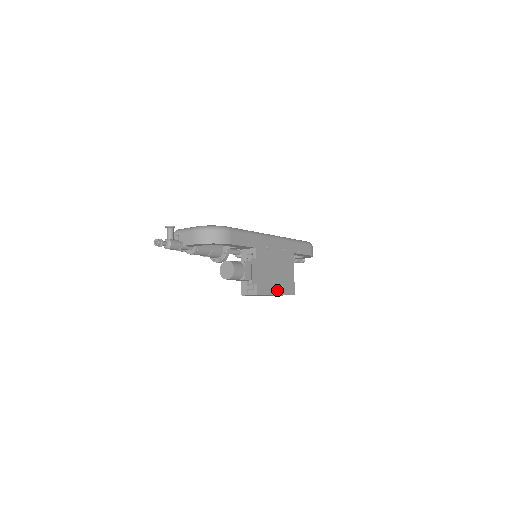
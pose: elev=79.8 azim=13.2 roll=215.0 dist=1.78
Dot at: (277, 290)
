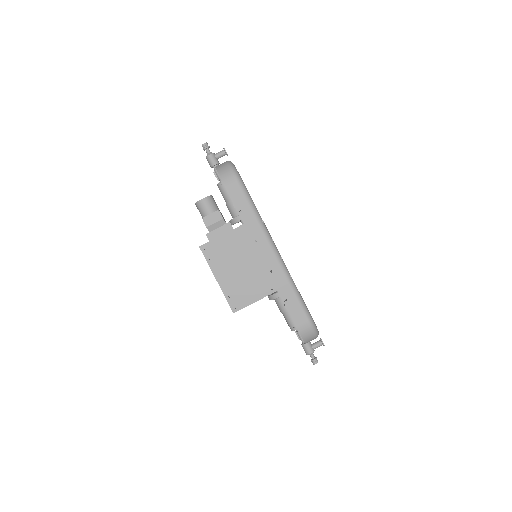
Dot at: (222, 278)
